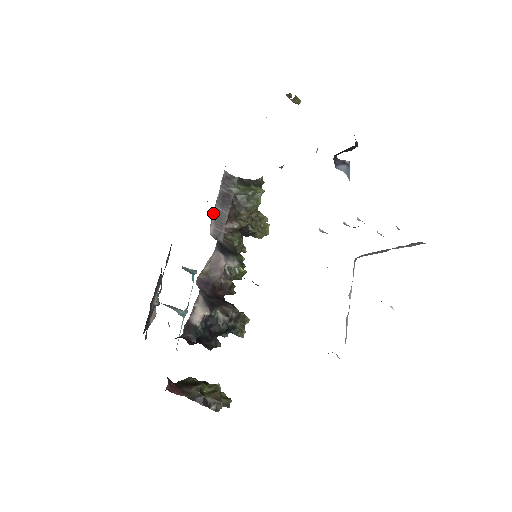
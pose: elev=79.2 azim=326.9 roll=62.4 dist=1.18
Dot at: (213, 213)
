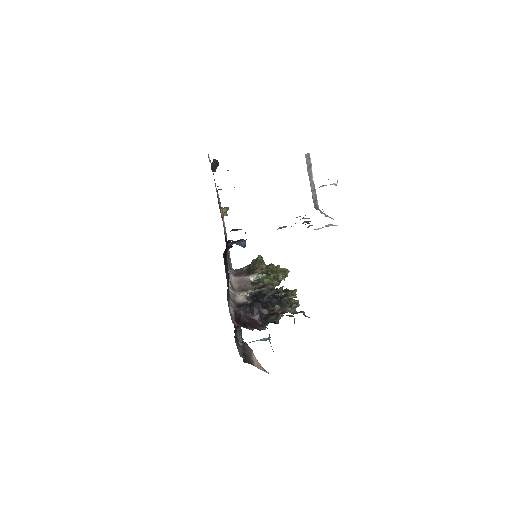
Dot at: occluded
